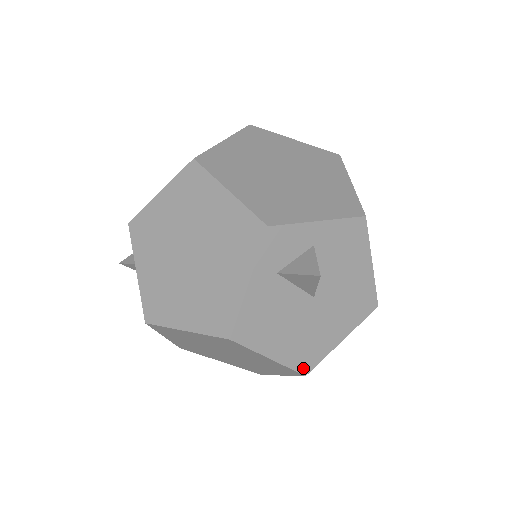
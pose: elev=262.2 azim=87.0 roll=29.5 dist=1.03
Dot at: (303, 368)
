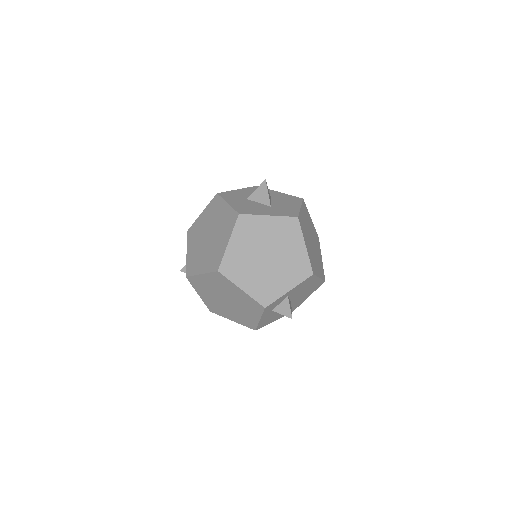
Dot at: occluded
